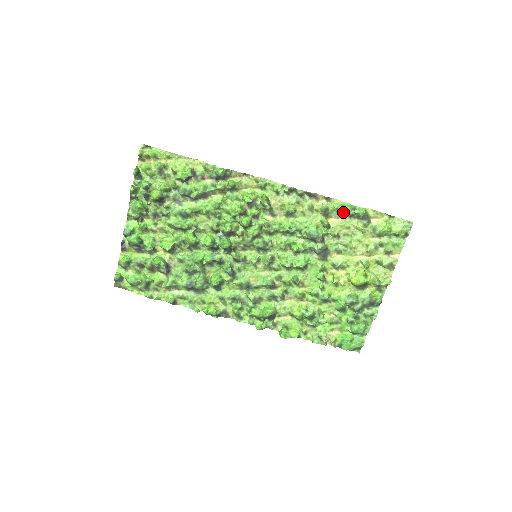
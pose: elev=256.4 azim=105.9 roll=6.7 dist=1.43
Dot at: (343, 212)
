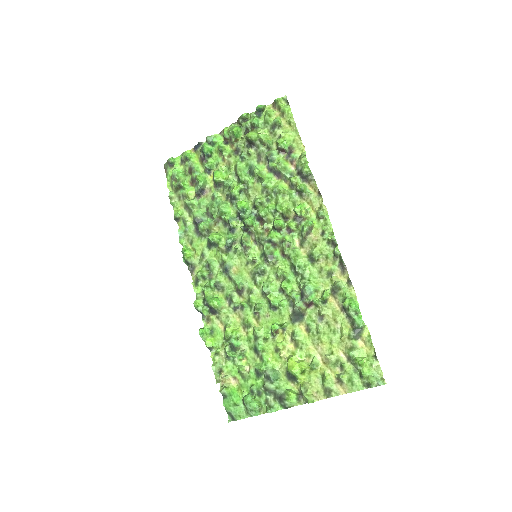
Dot at: (346, 304)
